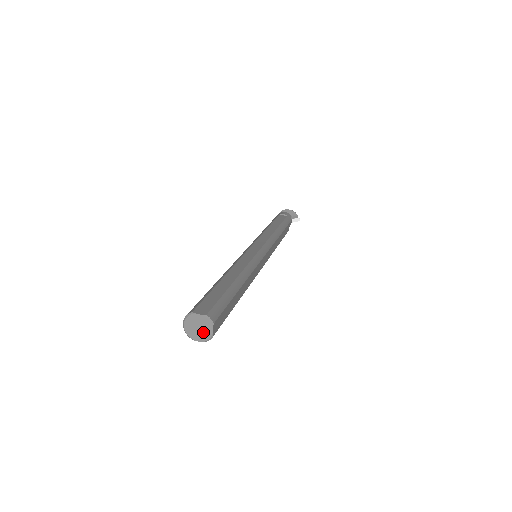
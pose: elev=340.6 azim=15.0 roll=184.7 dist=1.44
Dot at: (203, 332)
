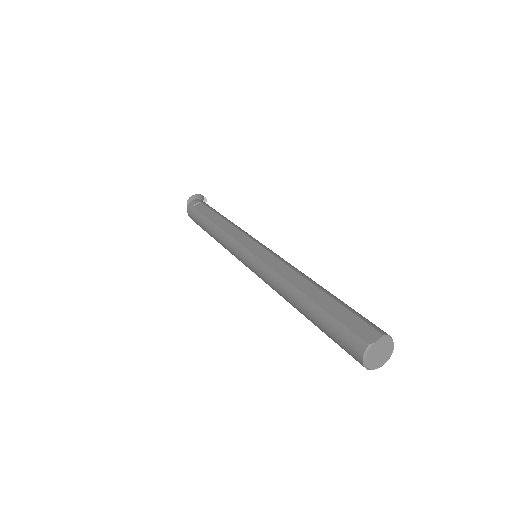
Dot at: (385, 353)
